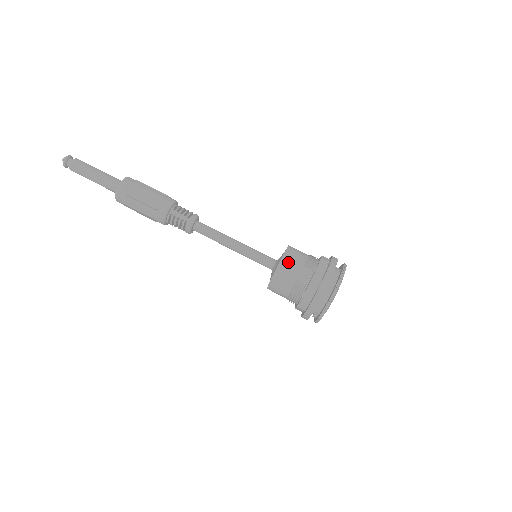
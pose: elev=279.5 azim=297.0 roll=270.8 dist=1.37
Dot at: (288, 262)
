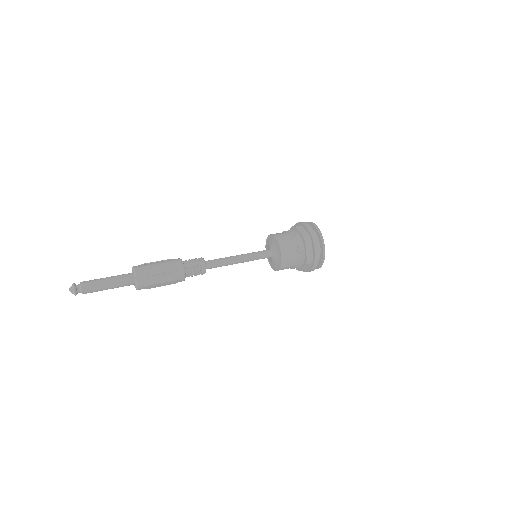
Dot at: (283, 241)
